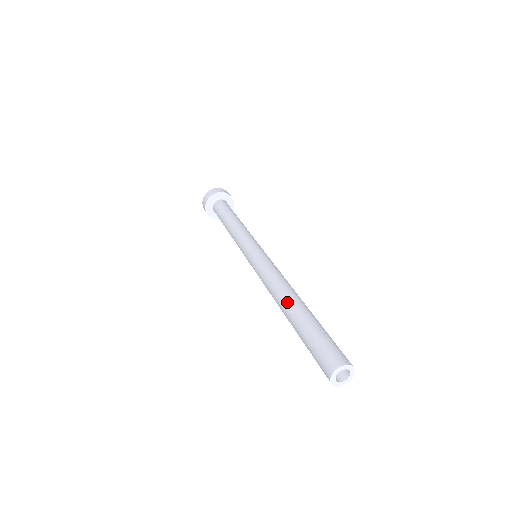
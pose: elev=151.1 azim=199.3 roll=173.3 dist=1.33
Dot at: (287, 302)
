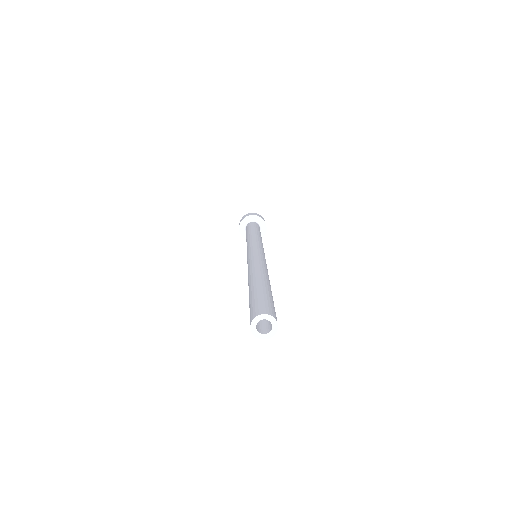
Dot at: (252, 278)
